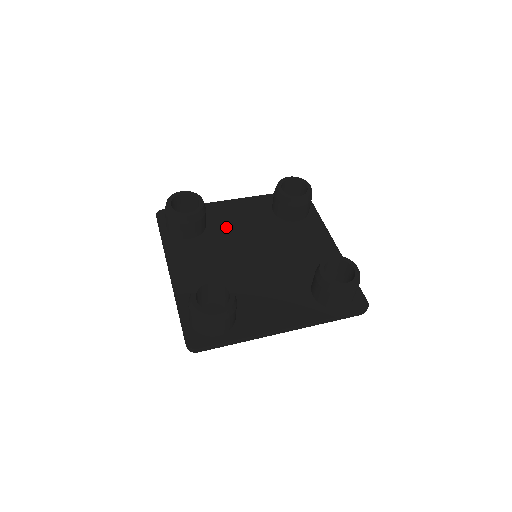
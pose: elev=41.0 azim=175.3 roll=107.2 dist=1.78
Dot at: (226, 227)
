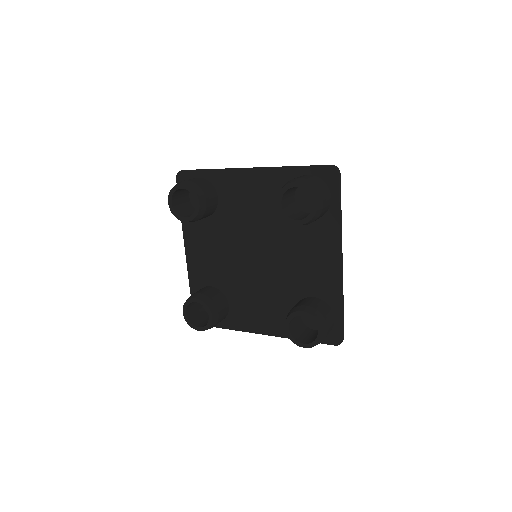
Dot at: (235, 210)
